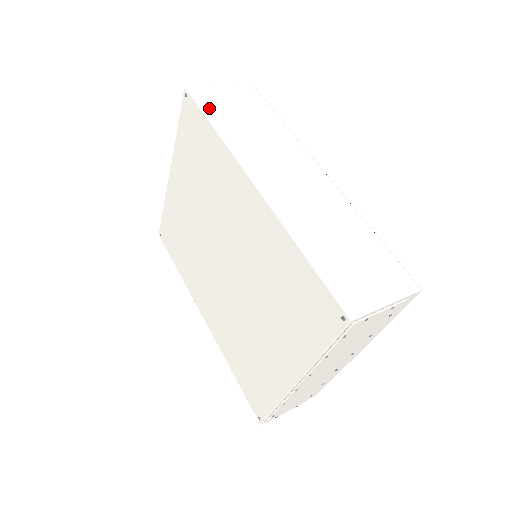
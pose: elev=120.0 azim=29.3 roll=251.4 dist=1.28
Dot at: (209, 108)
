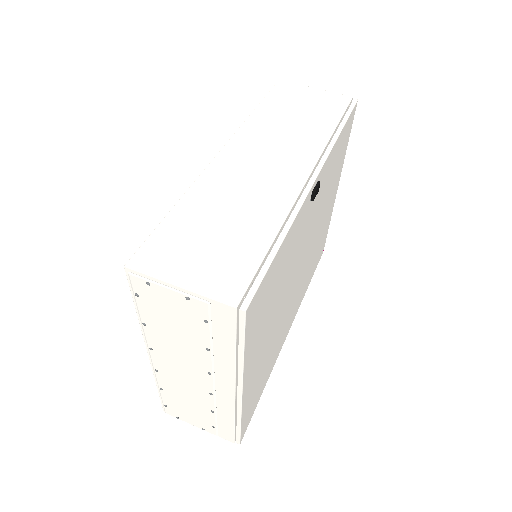
Dot at: (275, 97)
